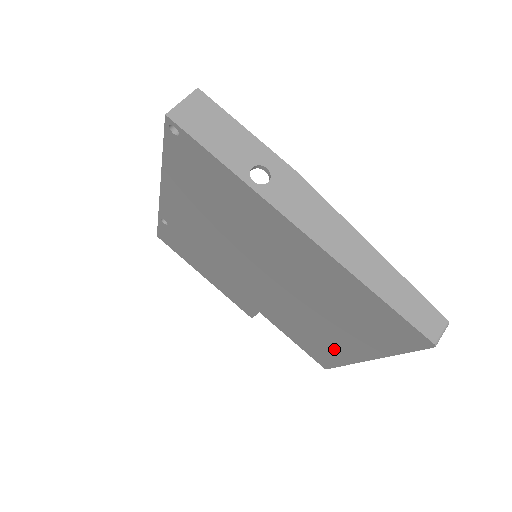
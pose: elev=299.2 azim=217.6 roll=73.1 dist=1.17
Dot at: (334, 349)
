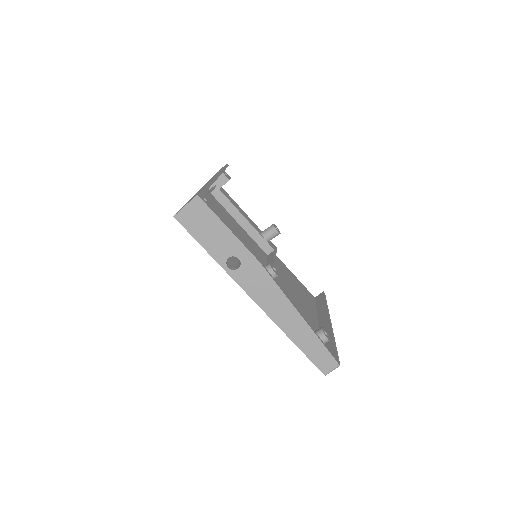
Dot at: occluded
